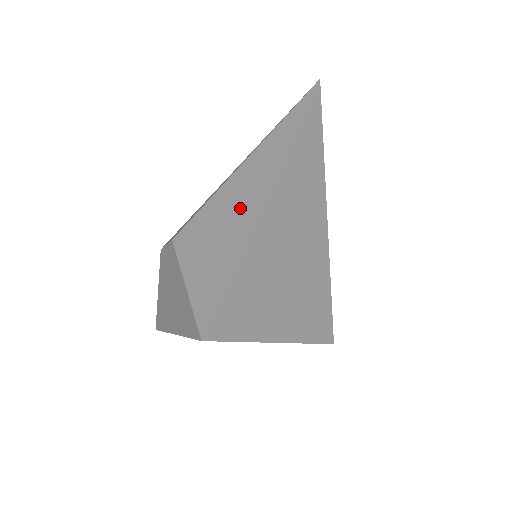
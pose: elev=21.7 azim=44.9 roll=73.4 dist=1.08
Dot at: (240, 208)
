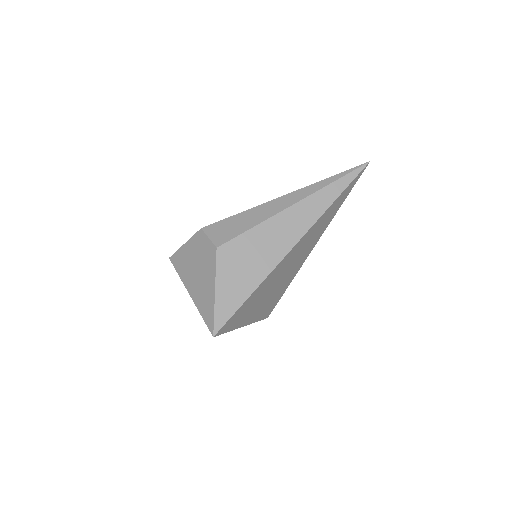
Dot at: (267, 253)
